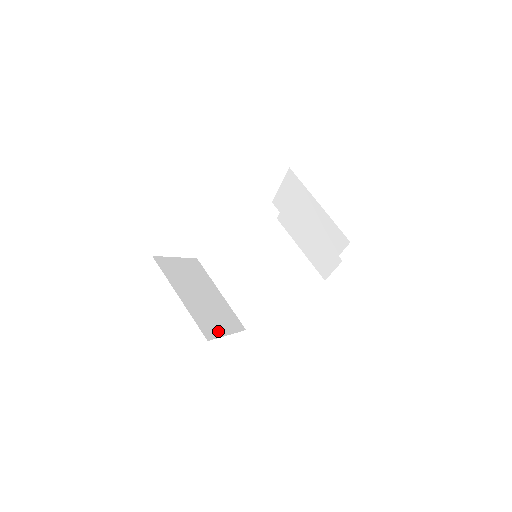
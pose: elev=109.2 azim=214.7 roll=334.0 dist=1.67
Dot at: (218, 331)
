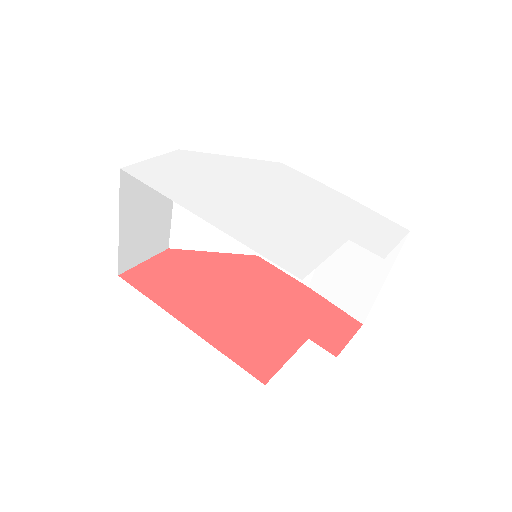
Dot at: (200, 245)
